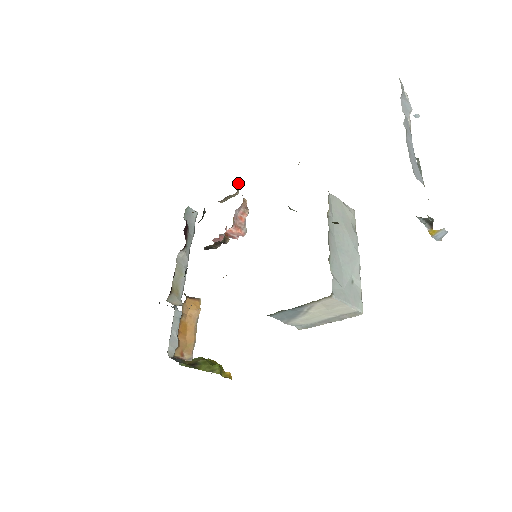
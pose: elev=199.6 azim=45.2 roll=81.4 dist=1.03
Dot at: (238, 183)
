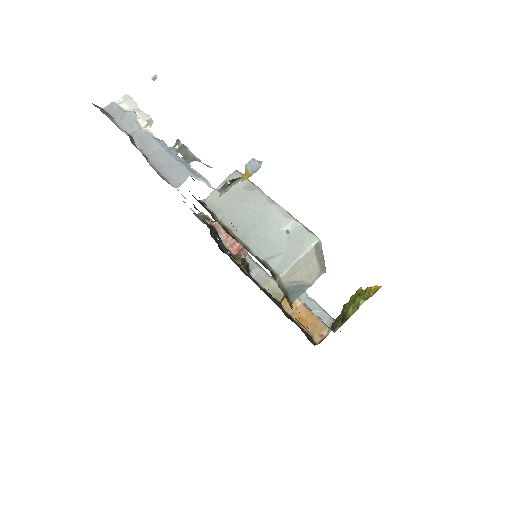
Dot at: (202, 215)
